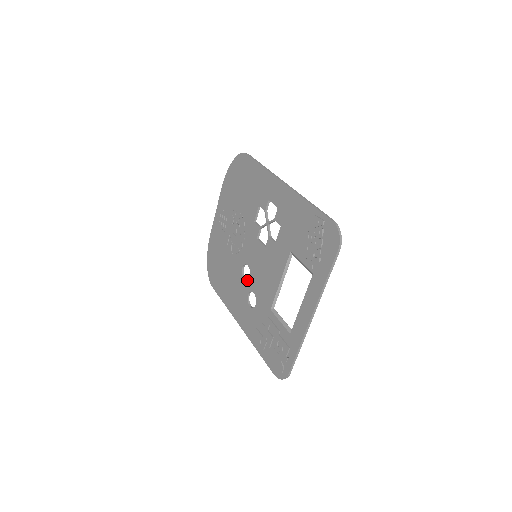
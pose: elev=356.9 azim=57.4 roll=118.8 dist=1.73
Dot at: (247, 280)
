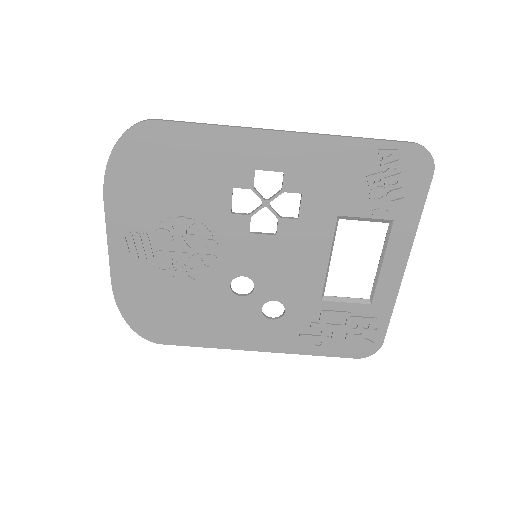
Dot at: (251, 294)
